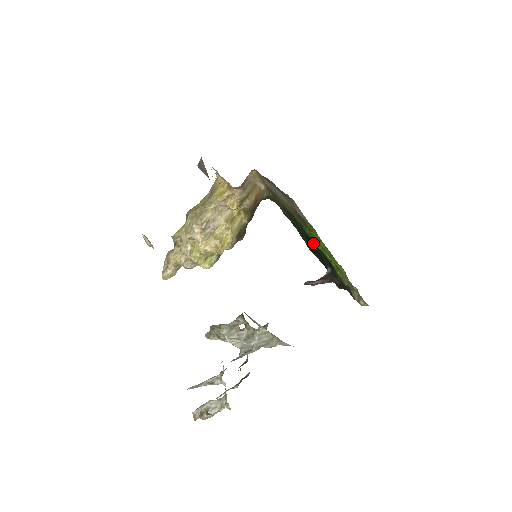
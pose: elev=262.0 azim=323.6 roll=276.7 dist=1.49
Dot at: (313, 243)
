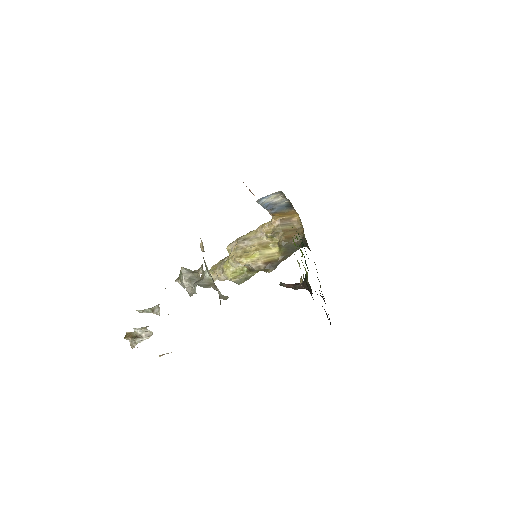
Dot at: occluded
